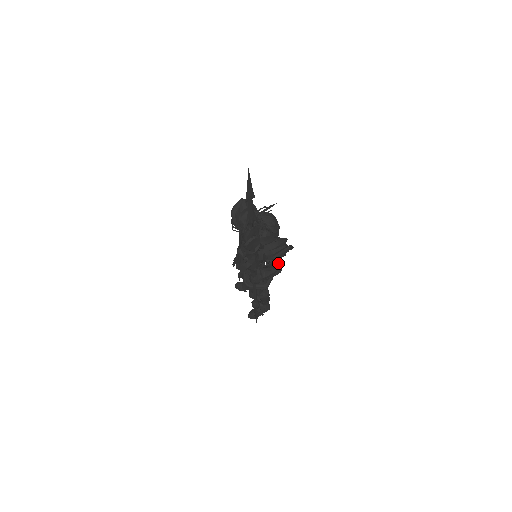
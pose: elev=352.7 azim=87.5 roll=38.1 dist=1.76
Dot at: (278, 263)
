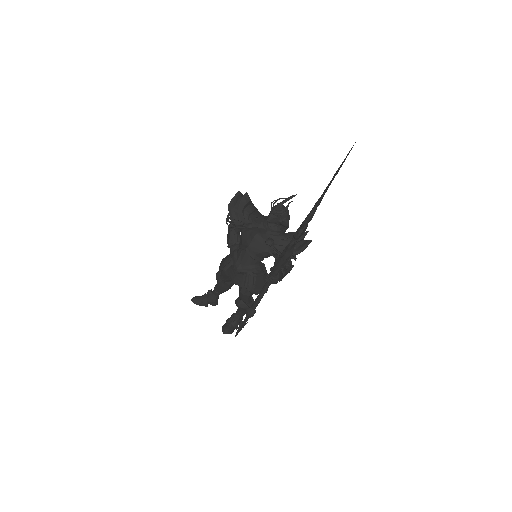
Dot at: occluded
